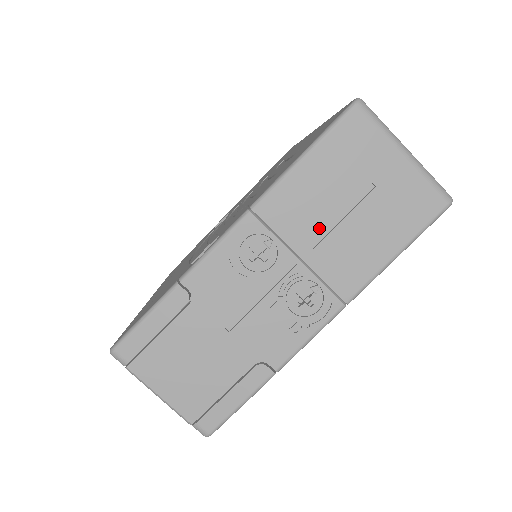
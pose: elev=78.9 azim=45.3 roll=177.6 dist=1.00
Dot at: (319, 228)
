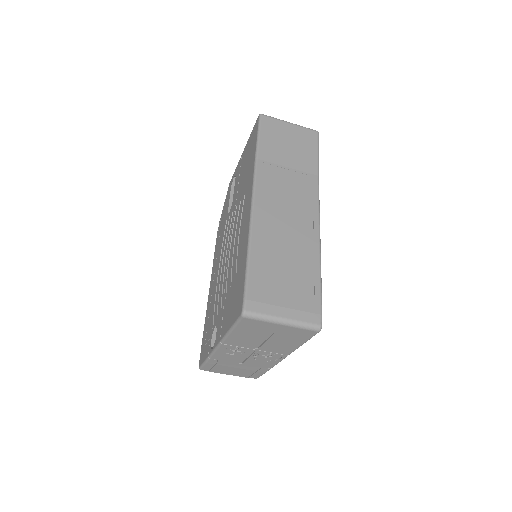
Dot at: (257, 344)
